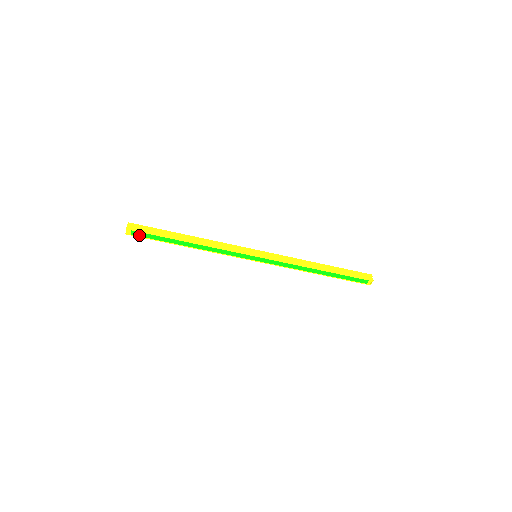
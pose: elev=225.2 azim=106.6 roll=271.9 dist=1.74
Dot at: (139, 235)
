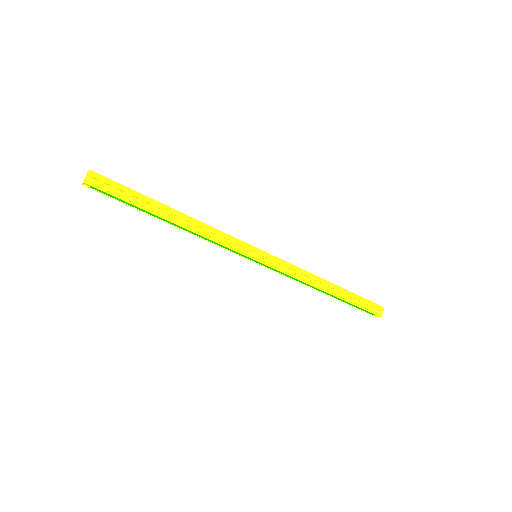
Dot at: (102, 192)
